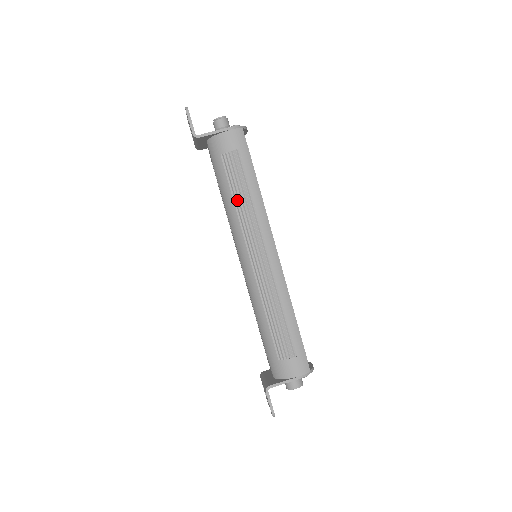
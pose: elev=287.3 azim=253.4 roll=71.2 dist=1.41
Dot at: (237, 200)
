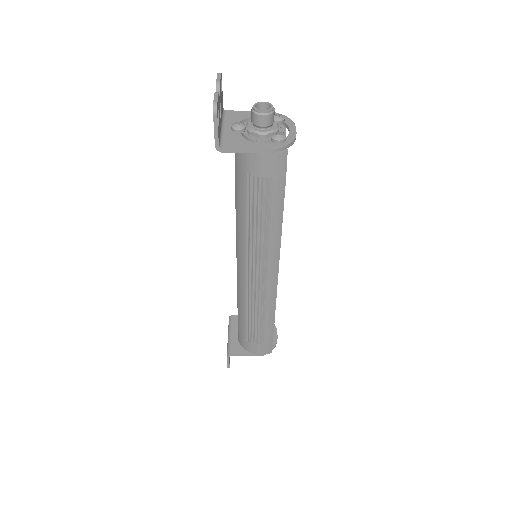
Dot at: (251, 224)
